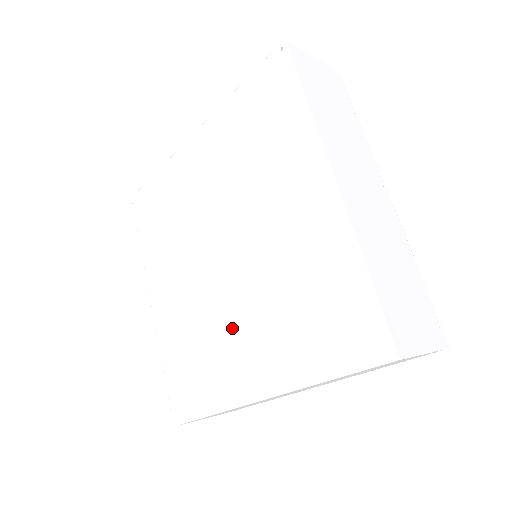
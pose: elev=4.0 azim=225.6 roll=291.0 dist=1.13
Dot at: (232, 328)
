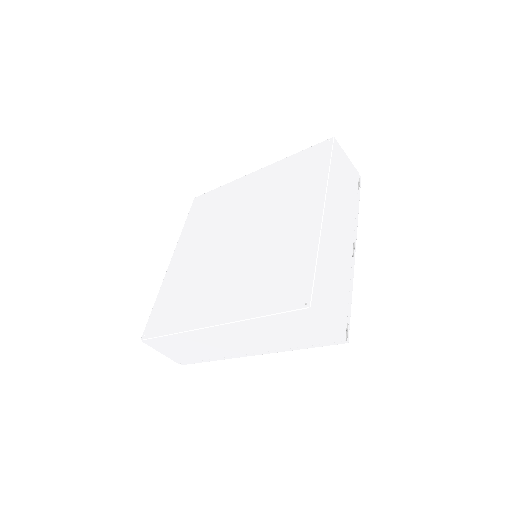
Dot at: (276, 232)
